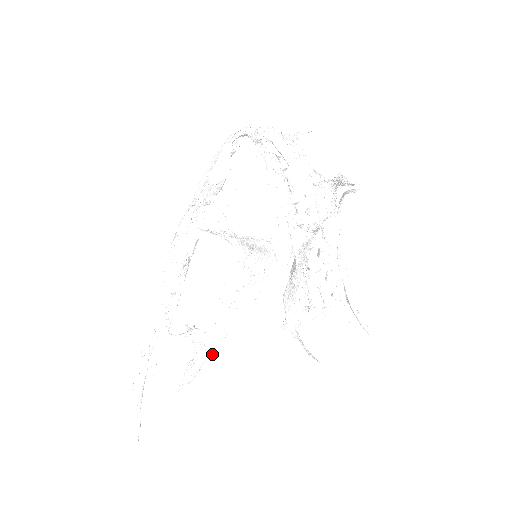
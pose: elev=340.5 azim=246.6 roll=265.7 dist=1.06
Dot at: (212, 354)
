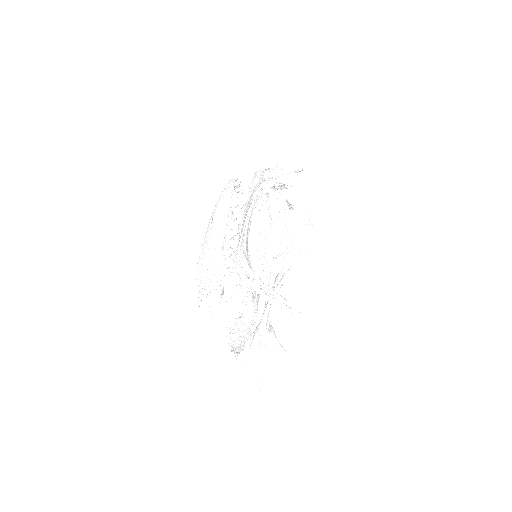
Dot at: (253, 320)
